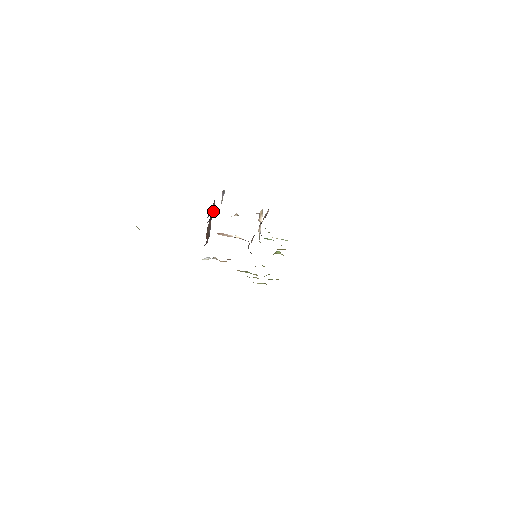
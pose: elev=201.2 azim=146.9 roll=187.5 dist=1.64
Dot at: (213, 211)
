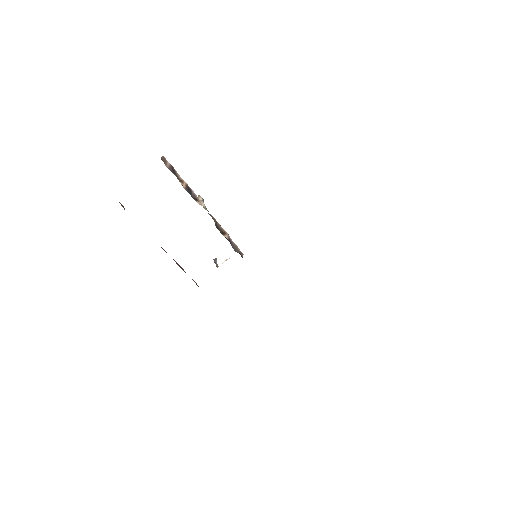
Dot at: occluded
